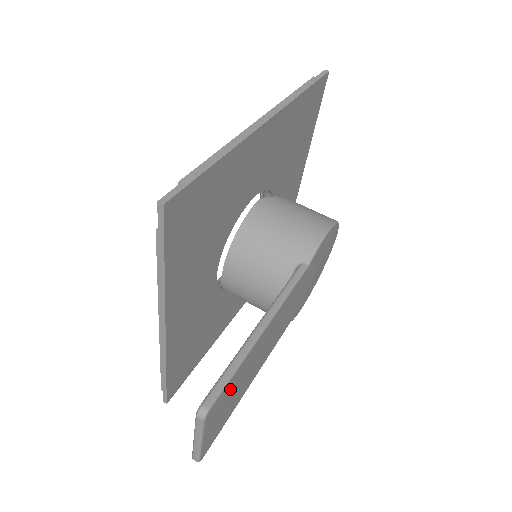
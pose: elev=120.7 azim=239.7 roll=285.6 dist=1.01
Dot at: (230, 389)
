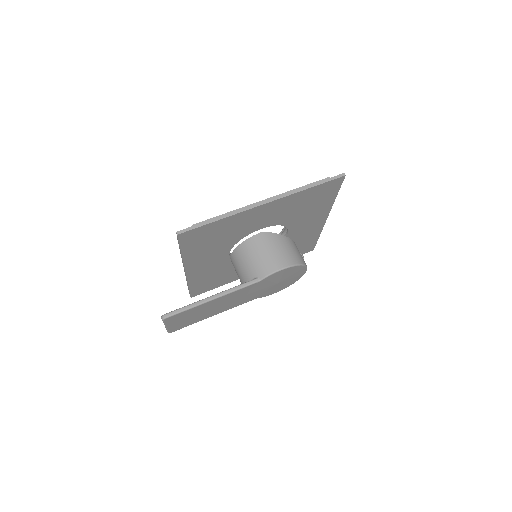
Dot at: (185, 315)
